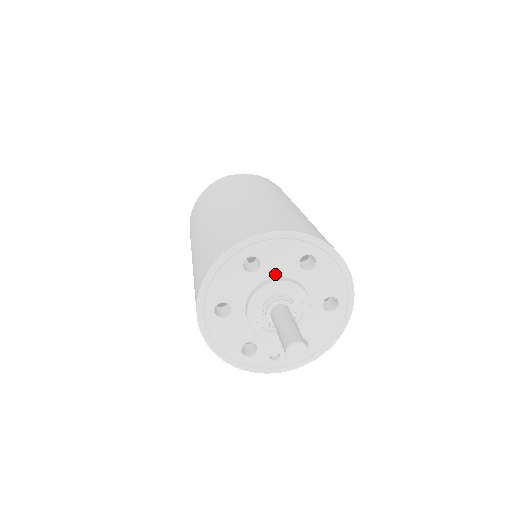
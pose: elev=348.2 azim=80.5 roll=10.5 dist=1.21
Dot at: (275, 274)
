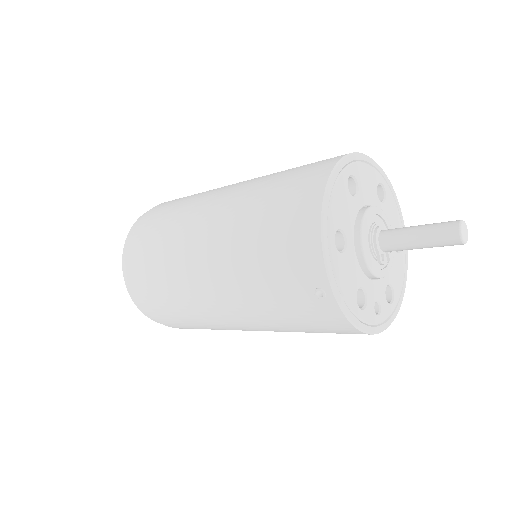
Dot at: (366, 201)
